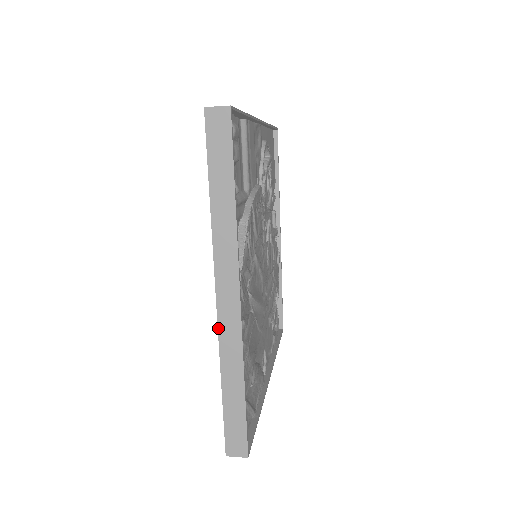
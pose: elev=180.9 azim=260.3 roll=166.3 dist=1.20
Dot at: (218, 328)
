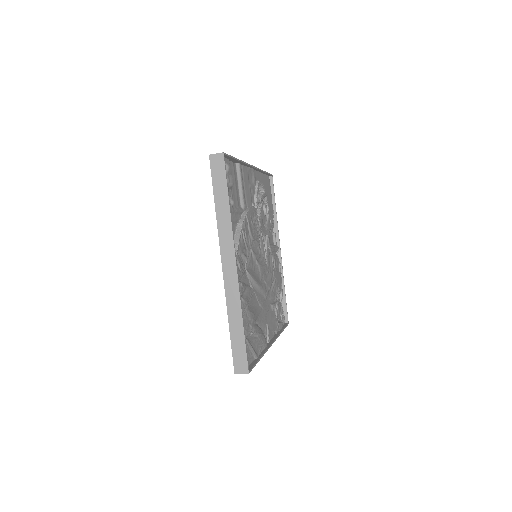
Dot at: (224, 286)
